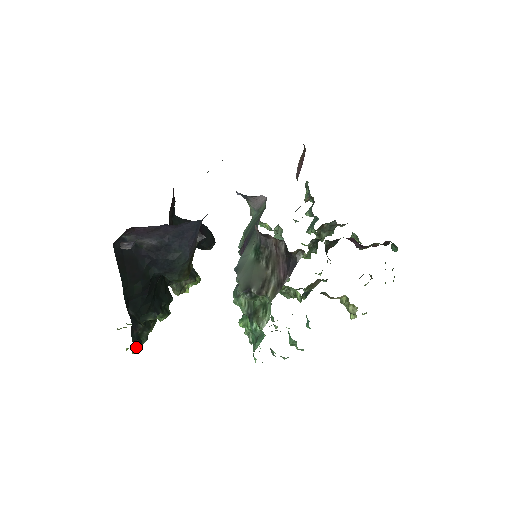
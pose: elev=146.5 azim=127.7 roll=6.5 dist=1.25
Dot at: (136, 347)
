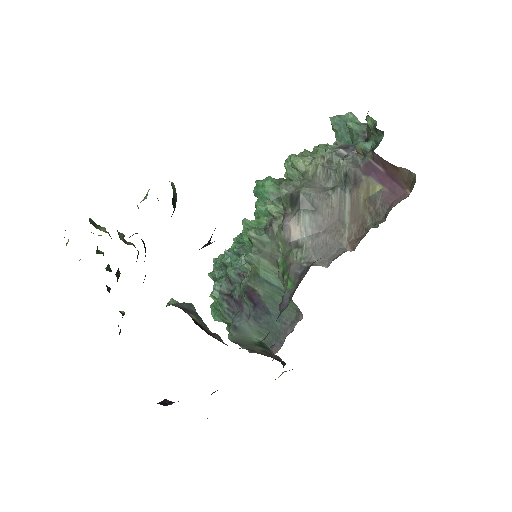
Dot at: occluded
